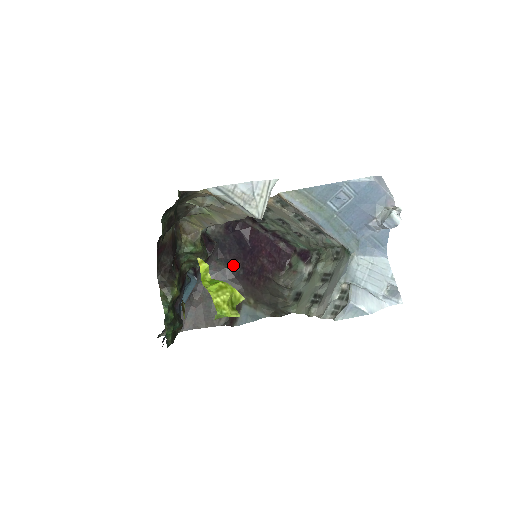
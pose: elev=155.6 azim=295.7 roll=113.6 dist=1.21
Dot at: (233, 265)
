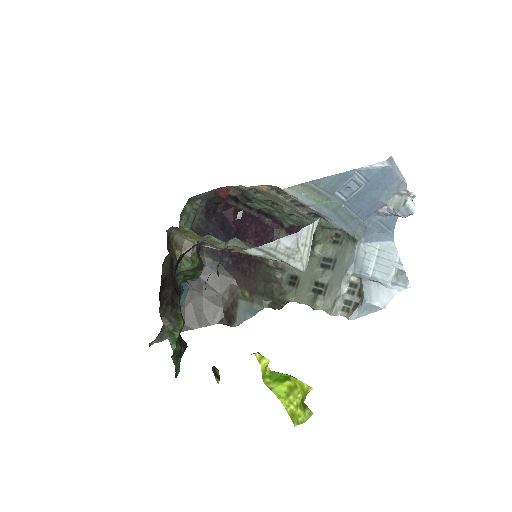
Dot at: (221, 255)
